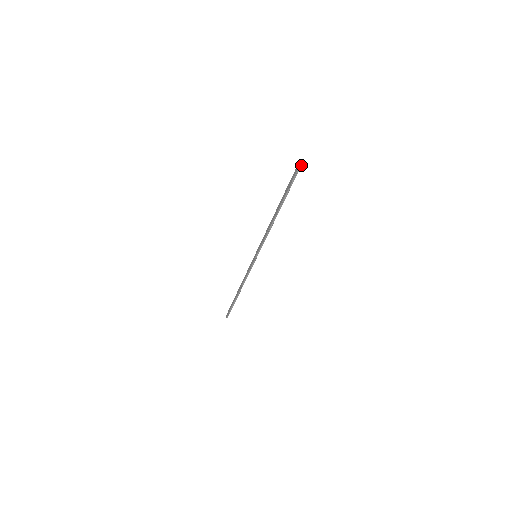
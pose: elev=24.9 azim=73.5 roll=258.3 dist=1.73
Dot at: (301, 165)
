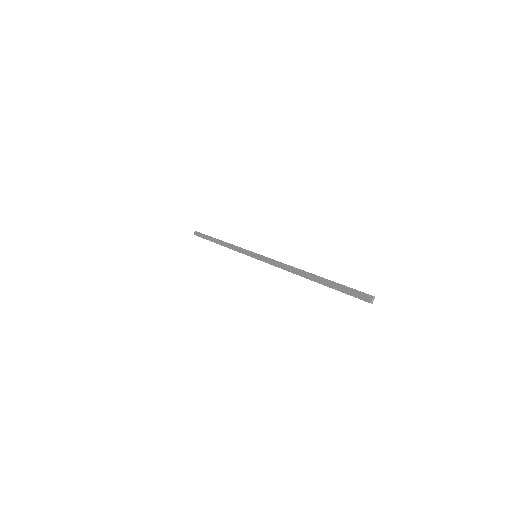
Dot at: (368, 302)
